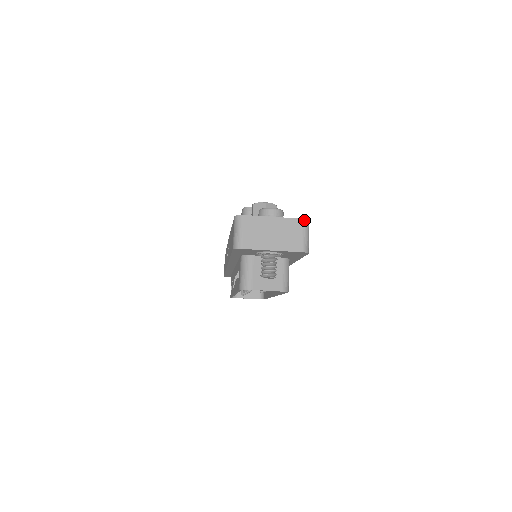
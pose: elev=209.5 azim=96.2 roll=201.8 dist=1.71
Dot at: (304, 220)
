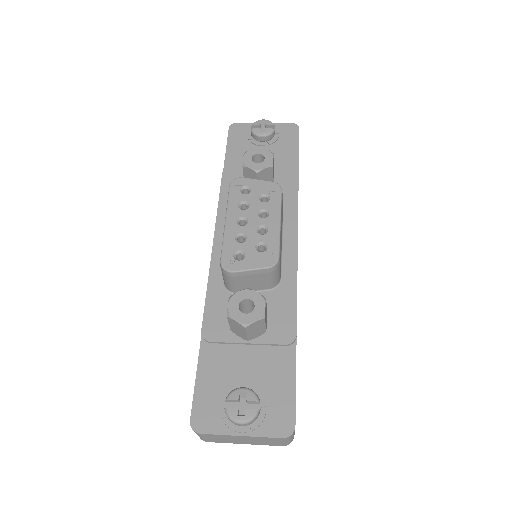
Dot at: (285, 438)
